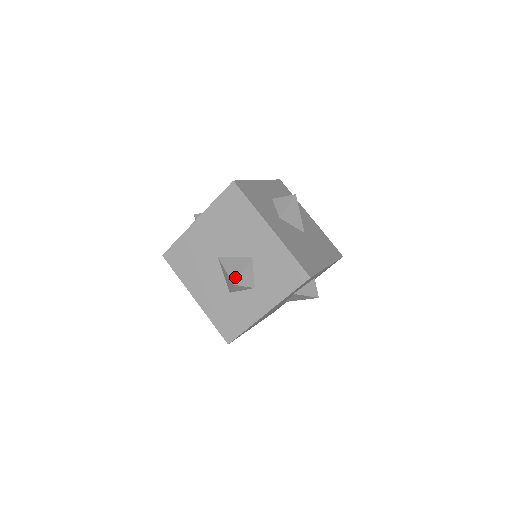
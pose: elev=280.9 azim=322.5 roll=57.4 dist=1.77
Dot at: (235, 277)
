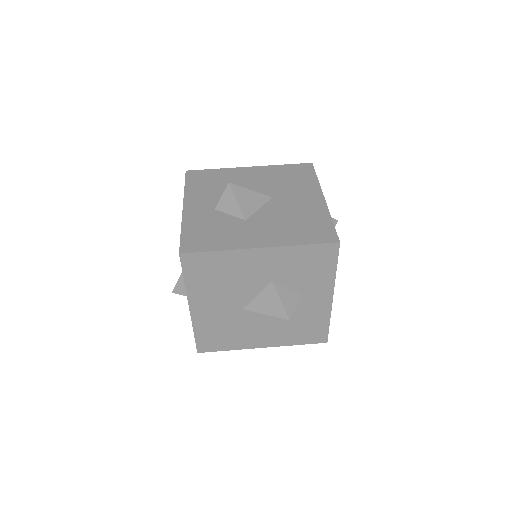
Dot at: (281, 312)
